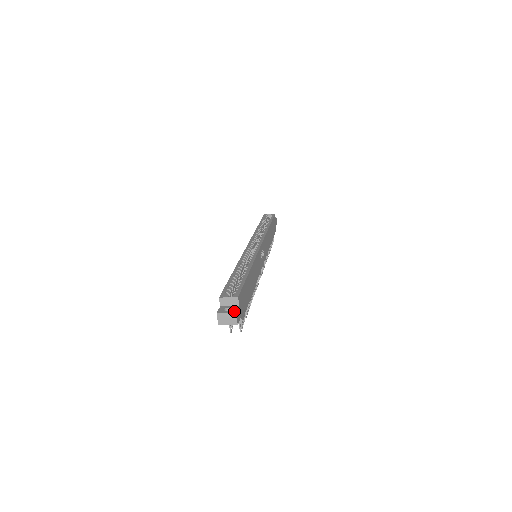
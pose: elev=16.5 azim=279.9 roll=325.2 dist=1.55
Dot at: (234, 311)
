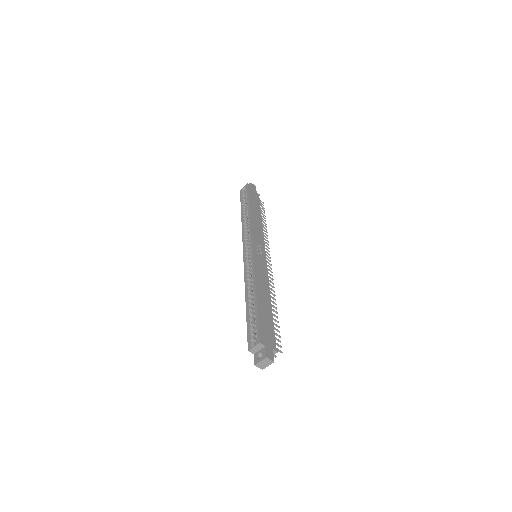
Dot at: (264, 356)
